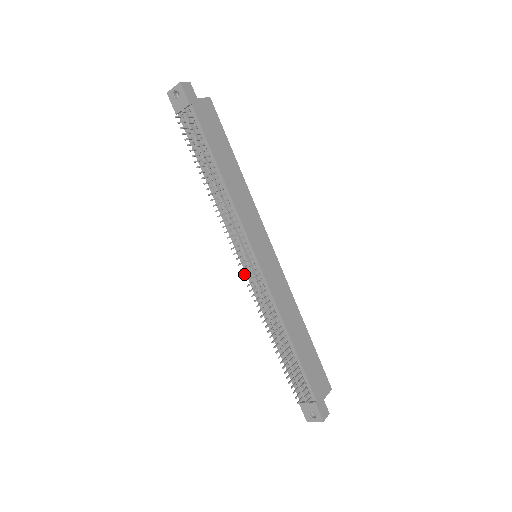
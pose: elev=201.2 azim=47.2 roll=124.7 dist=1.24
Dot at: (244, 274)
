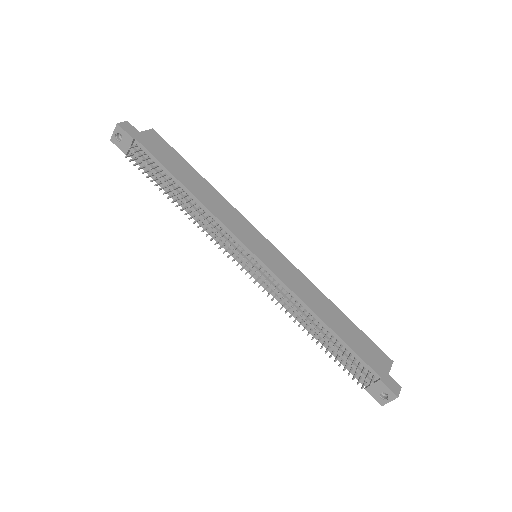
Dot at: (250, 277)
